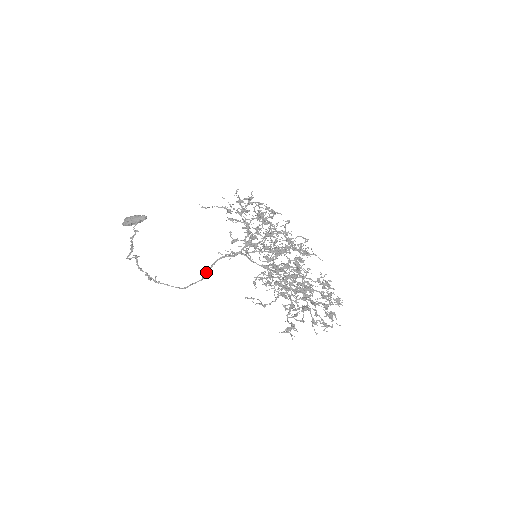
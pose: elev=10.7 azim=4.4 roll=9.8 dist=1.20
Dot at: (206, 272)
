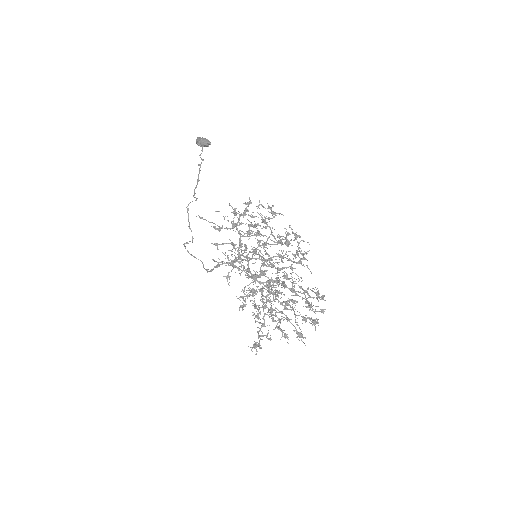
Dot at: (210, 271)
